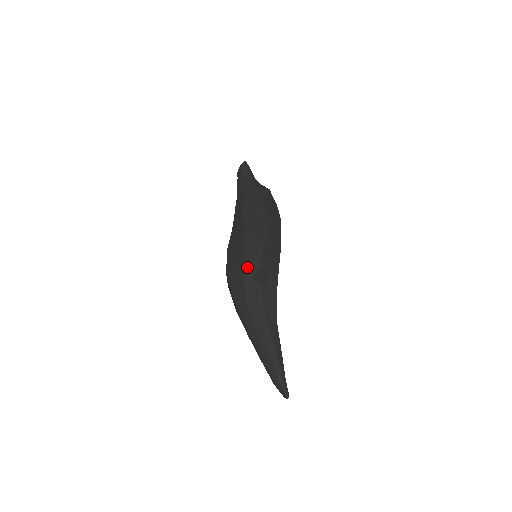
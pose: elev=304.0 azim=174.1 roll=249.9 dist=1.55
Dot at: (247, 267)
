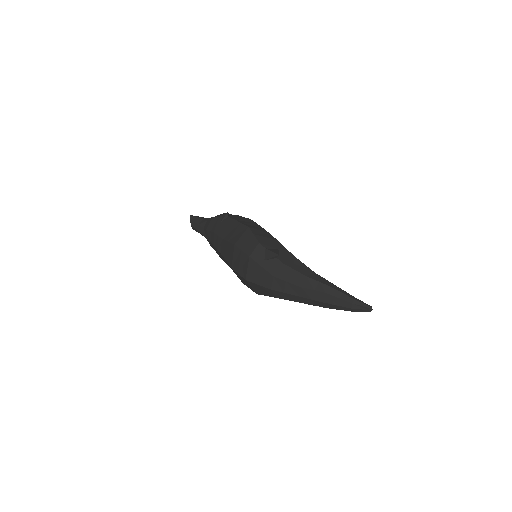
Dot at: (255, 257)
